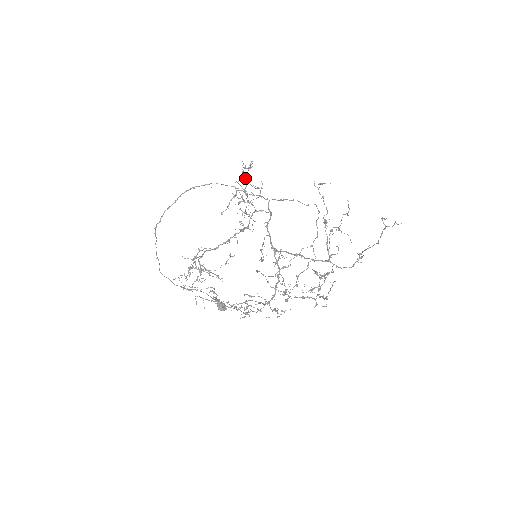
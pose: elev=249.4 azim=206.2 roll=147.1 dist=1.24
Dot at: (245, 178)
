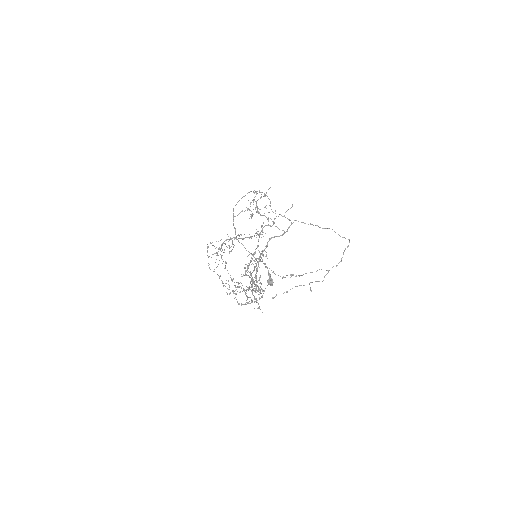
Dot at: (252, 200)
